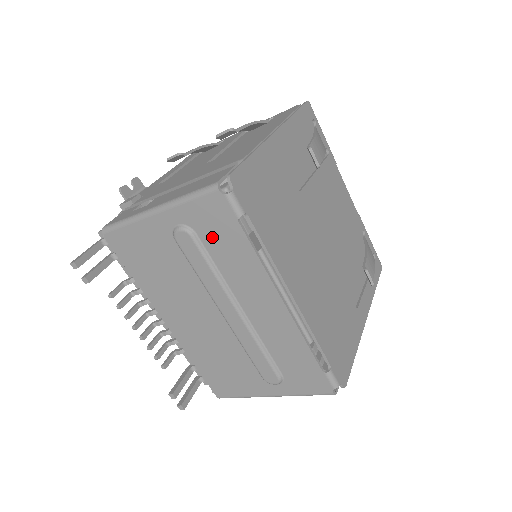
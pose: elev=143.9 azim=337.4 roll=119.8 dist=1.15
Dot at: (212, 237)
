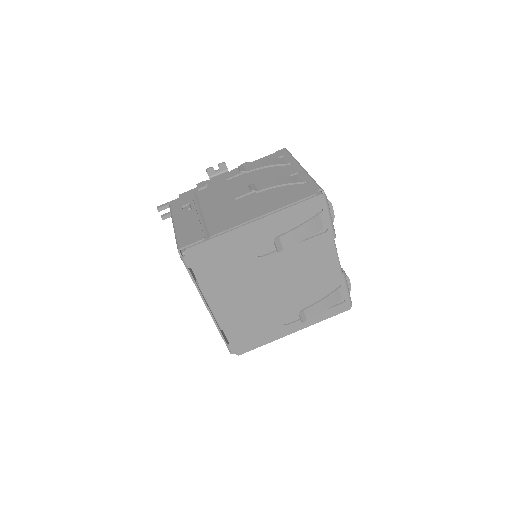
Dot at: occluded
